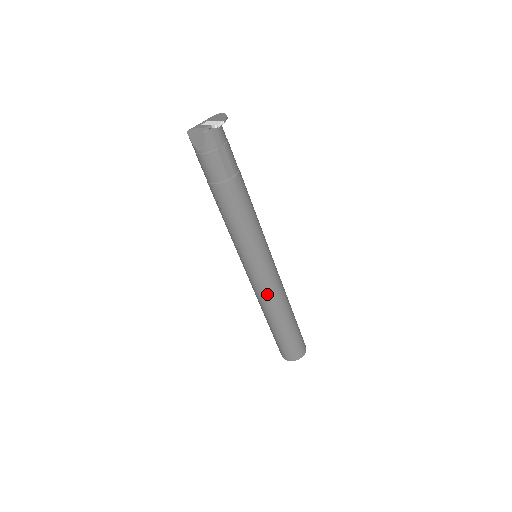
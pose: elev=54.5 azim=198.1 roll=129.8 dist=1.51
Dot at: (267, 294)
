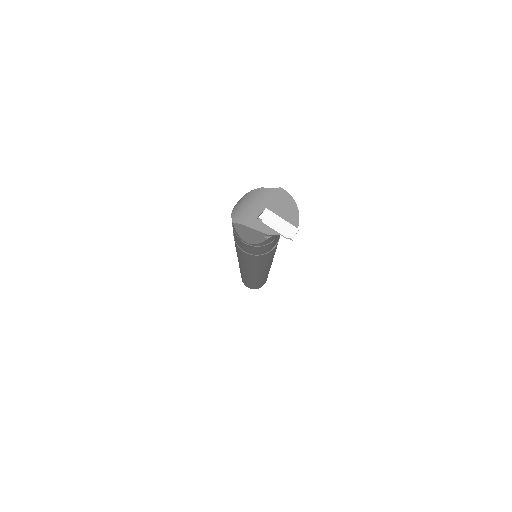
Dot at: (258, 278)
